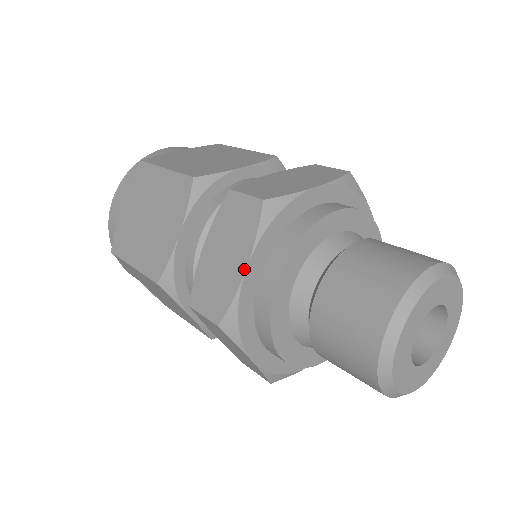
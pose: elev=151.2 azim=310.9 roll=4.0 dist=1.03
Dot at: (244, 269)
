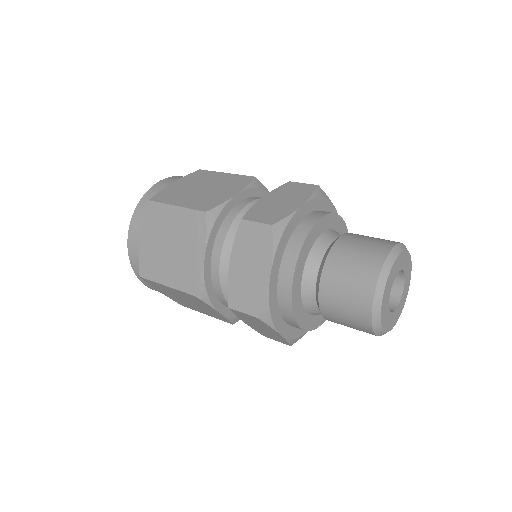
Dot at: (269, 275)
